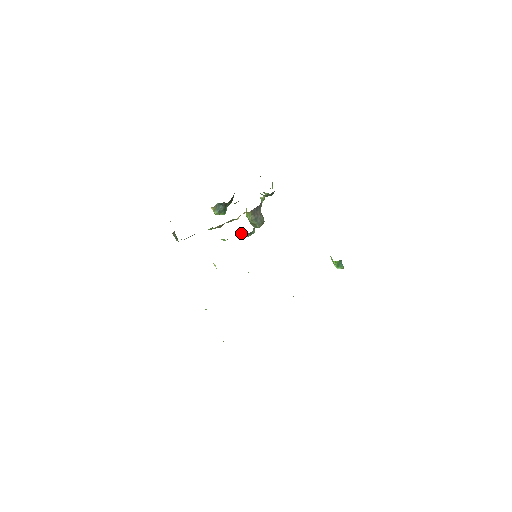
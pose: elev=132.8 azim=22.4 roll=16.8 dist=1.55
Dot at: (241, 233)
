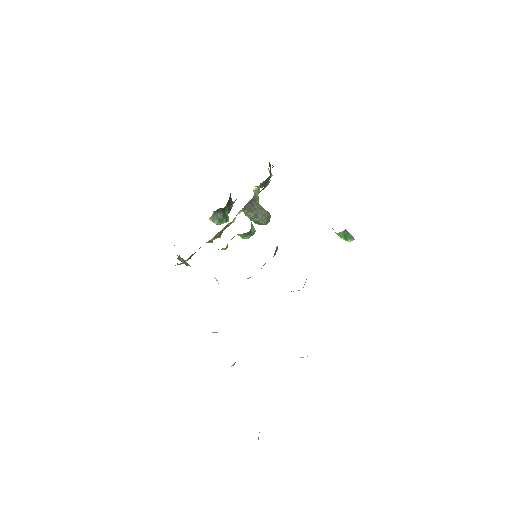
Dot at: occluded
